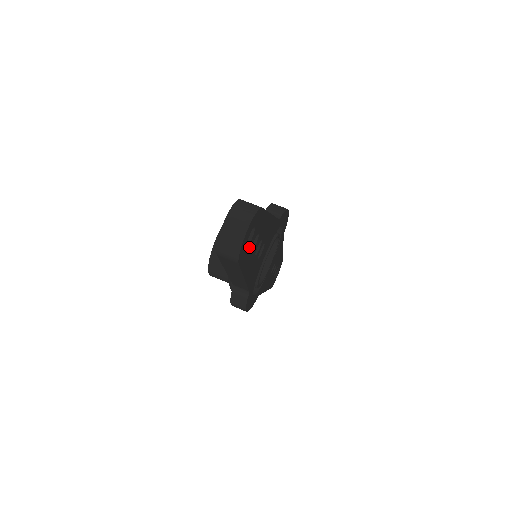
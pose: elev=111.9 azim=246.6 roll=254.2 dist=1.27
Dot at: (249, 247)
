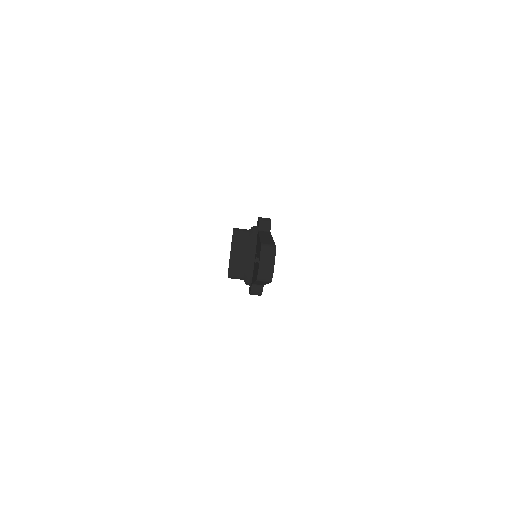
Dot at: occluded
